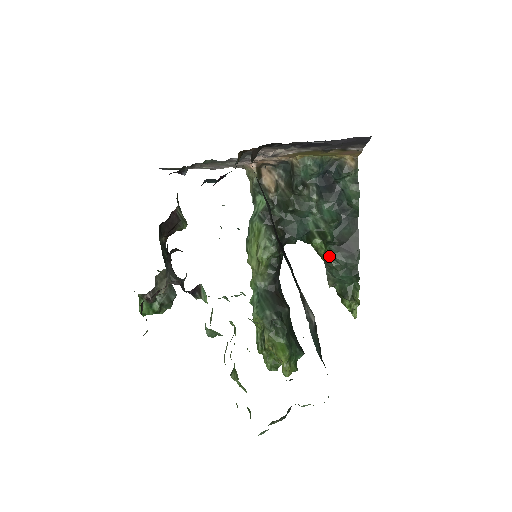
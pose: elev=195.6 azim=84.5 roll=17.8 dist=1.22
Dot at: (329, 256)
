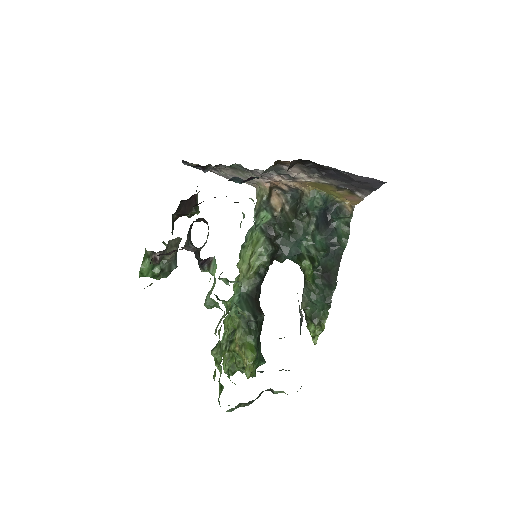
Dot at: (312, 279)
